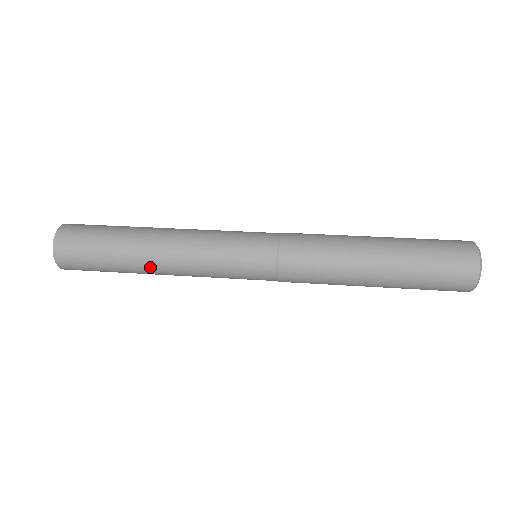
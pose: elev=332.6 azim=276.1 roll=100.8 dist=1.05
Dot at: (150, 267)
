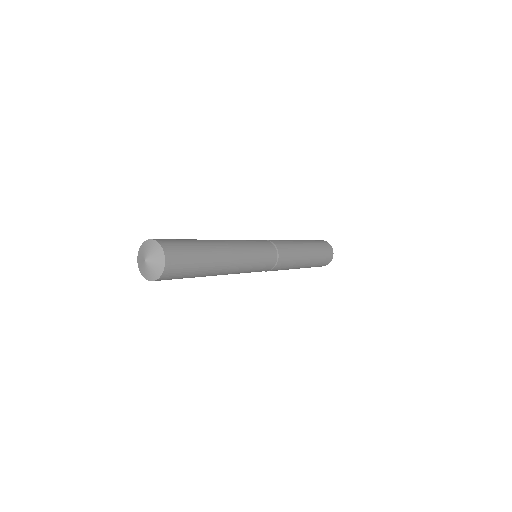
Dot at: (222, 267)
